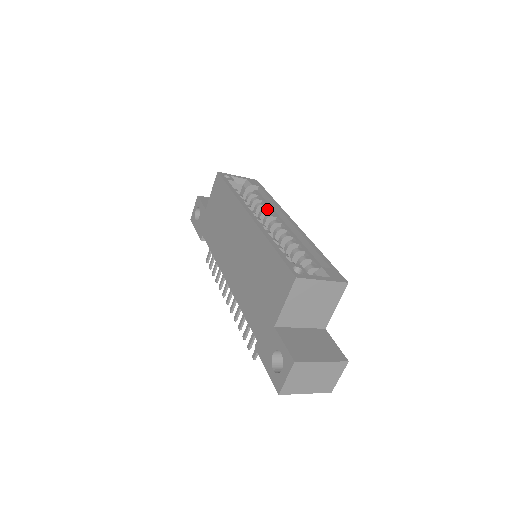
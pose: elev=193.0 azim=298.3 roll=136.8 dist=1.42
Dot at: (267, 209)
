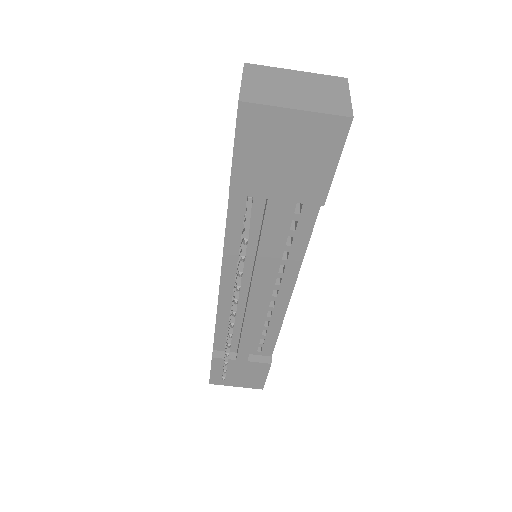
Dot at: occluded
